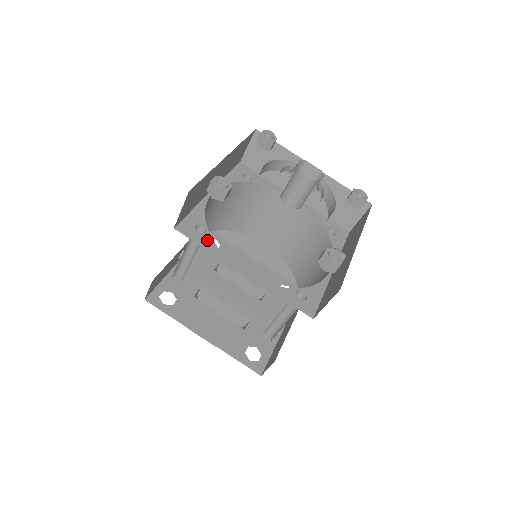
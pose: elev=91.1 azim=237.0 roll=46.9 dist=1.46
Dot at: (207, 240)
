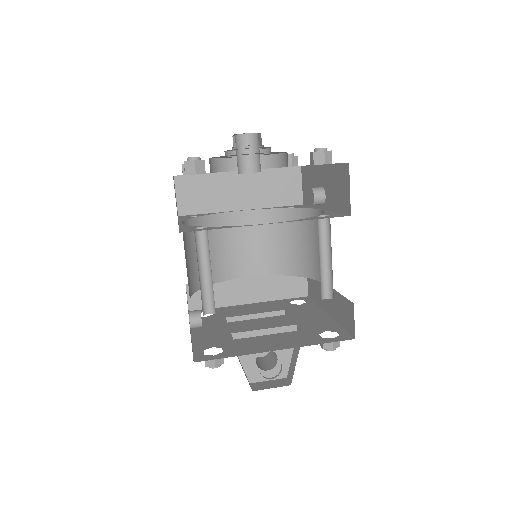
Dot at: (214, 228)
